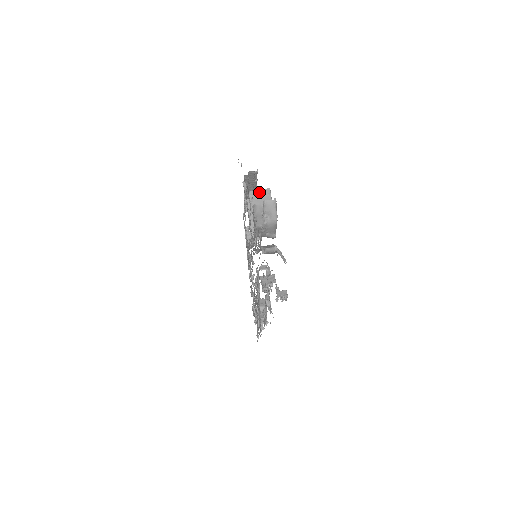
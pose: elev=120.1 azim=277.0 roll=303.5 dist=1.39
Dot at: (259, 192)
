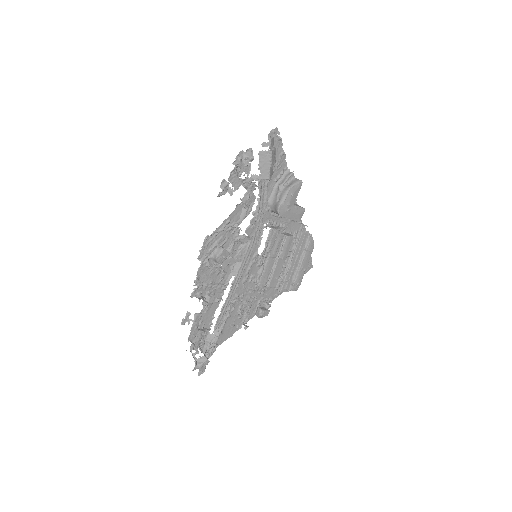
Dot at: occluded
